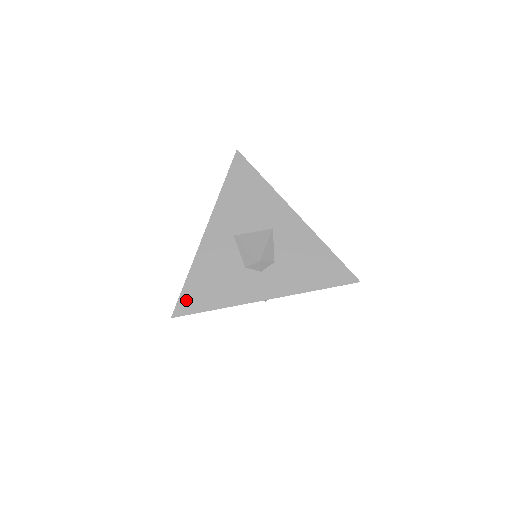
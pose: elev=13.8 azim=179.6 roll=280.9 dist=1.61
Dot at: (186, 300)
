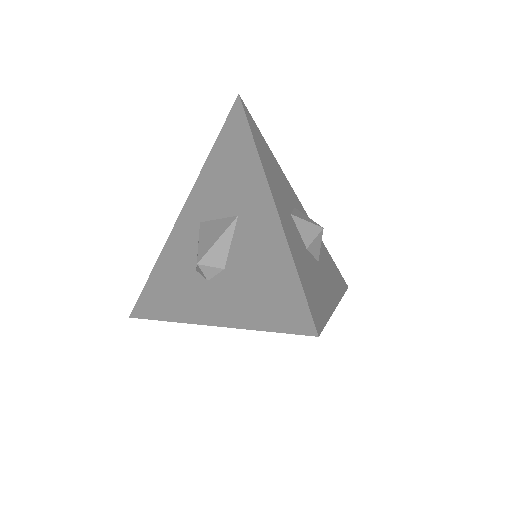
Dot at: (143, 299)
